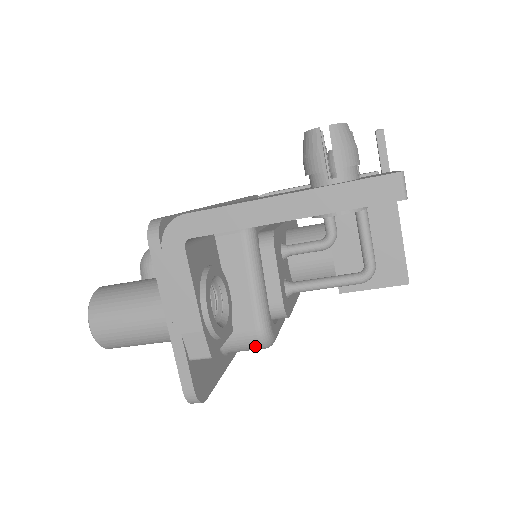
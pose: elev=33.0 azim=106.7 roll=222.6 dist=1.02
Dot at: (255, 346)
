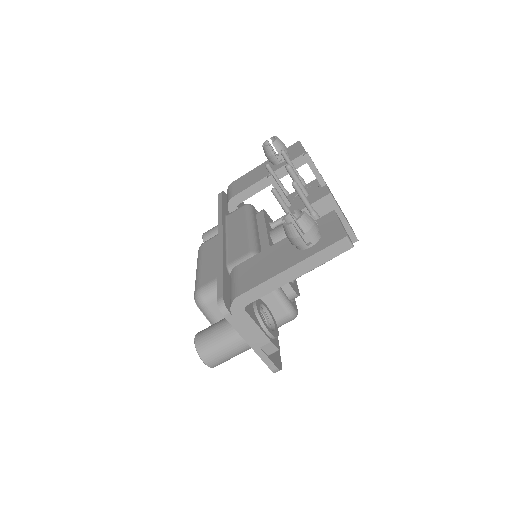
Dot at: (289, 321)
